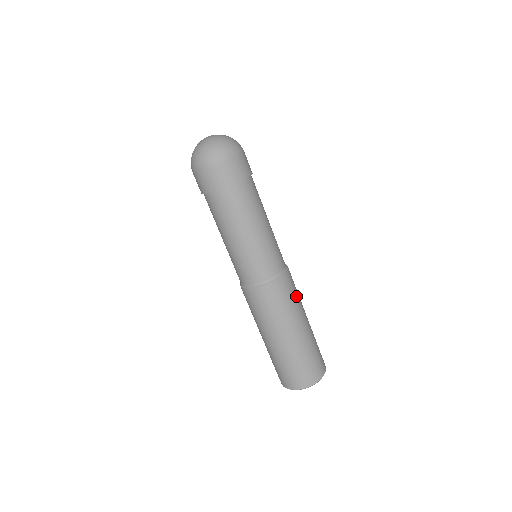
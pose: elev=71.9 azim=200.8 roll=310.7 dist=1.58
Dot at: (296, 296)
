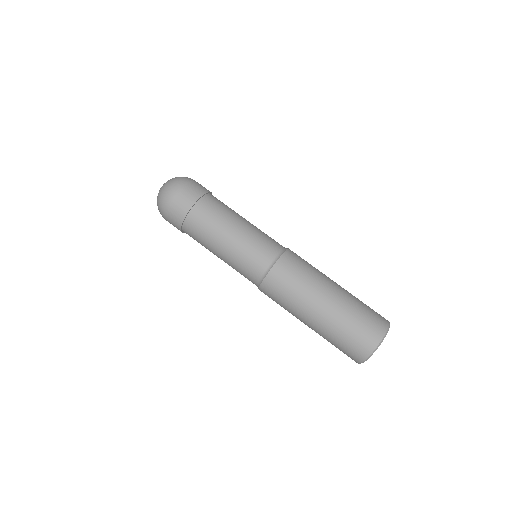
Dot at: occluded
